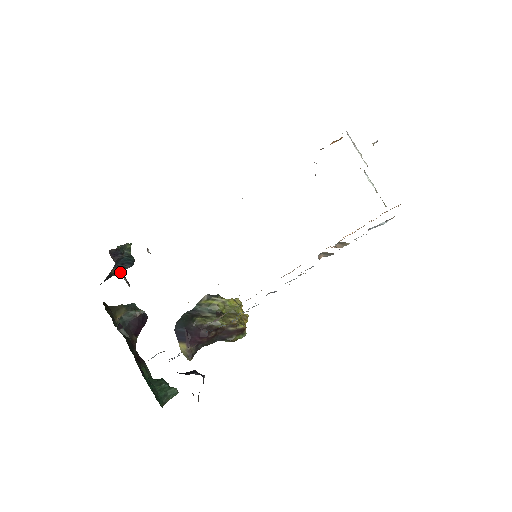
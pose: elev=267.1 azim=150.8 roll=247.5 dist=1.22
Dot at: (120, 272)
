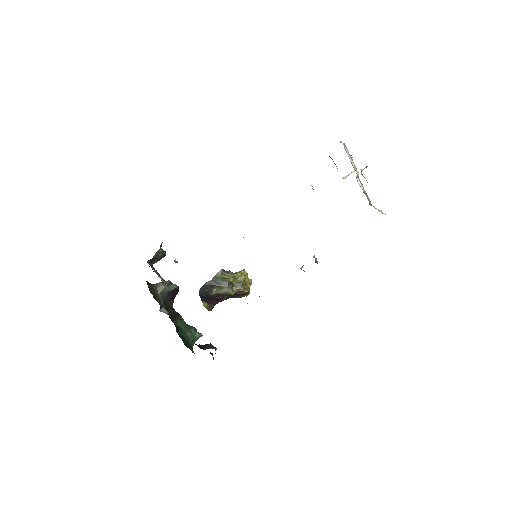
Dot at: occluded
